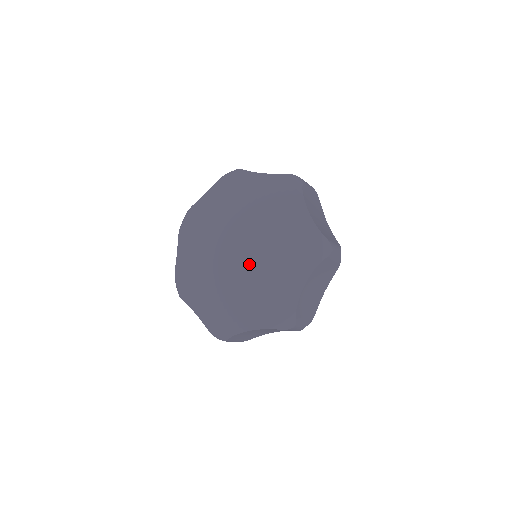
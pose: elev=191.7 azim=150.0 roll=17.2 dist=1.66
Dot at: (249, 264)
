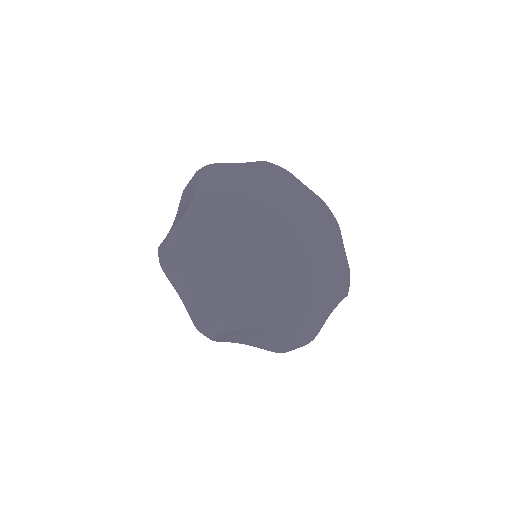
Dot at: (306, 245)
